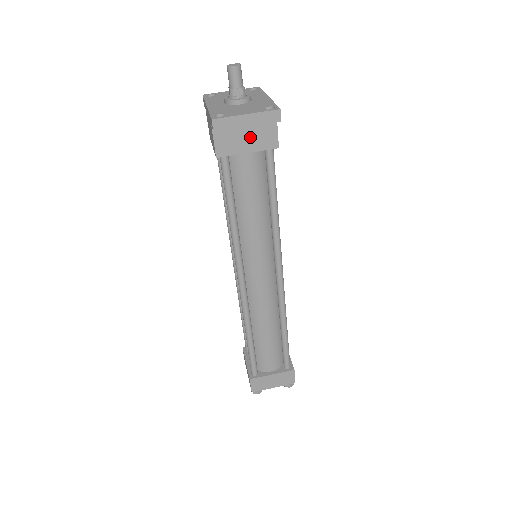
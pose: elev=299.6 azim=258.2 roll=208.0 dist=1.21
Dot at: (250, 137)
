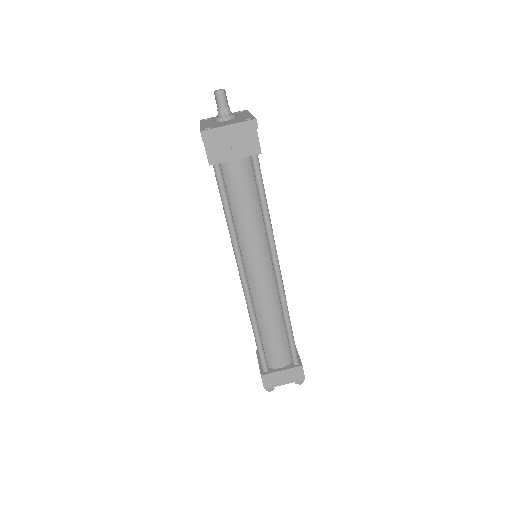
Dot at: (236, 146)
